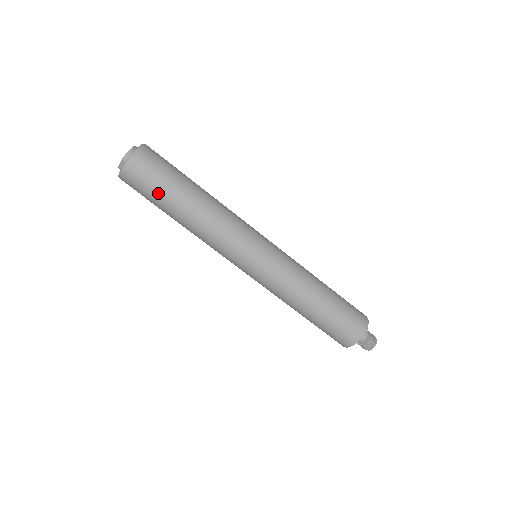
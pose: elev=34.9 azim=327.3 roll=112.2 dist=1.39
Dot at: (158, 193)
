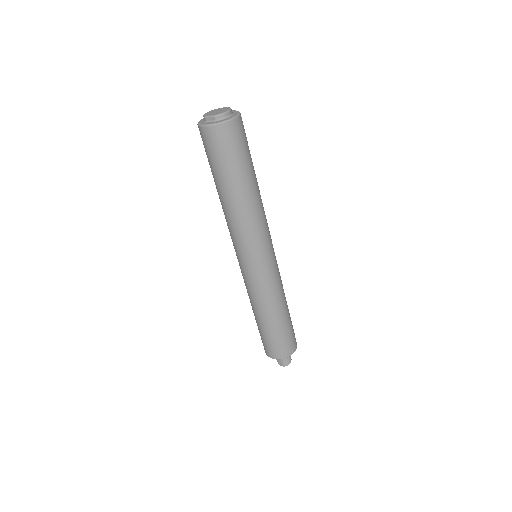
Dot at: (224, 166)
